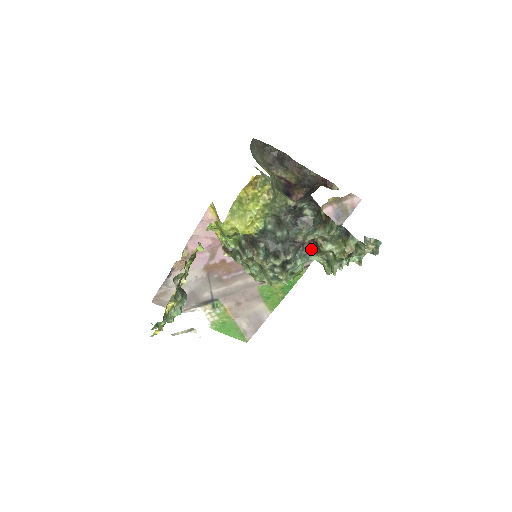
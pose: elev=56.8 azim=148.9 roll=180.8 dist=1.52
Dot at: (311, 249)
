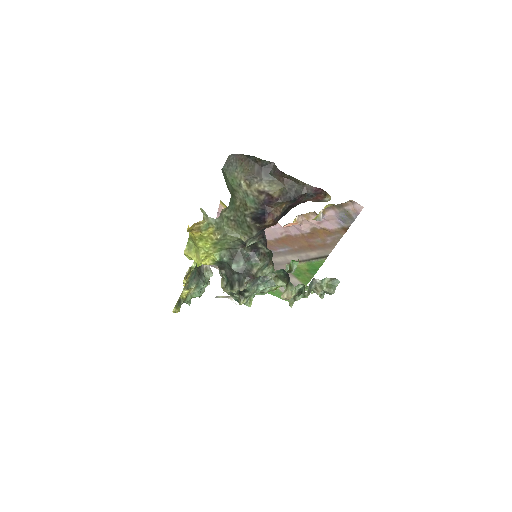
Dot at: occluded
